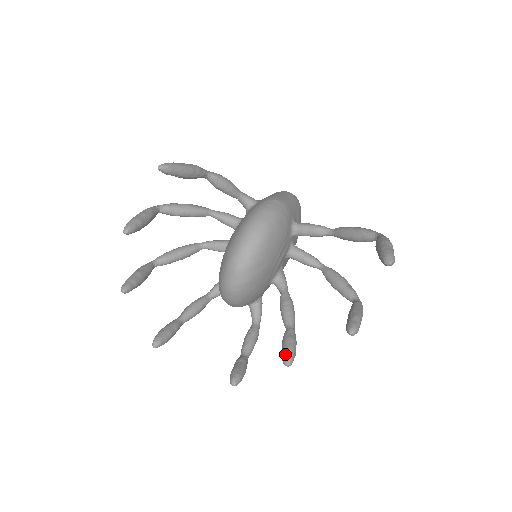
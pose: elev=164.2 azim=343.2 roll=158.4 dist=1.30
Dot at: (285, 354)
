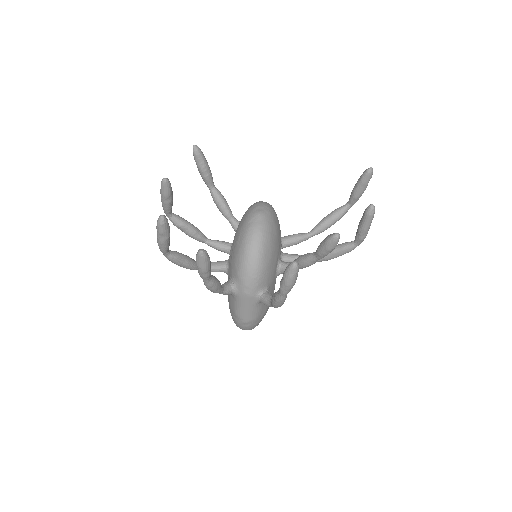
Dot at: (330, 234)
